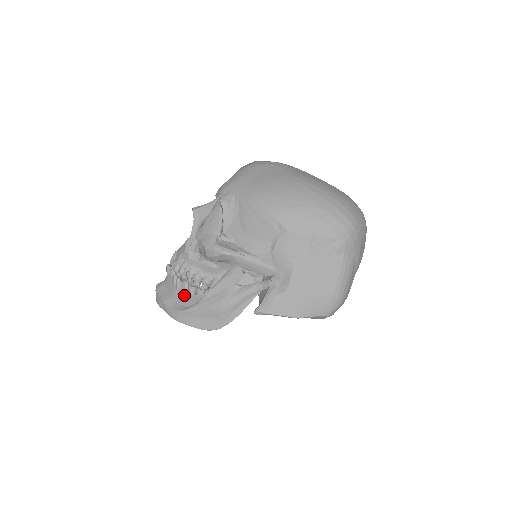
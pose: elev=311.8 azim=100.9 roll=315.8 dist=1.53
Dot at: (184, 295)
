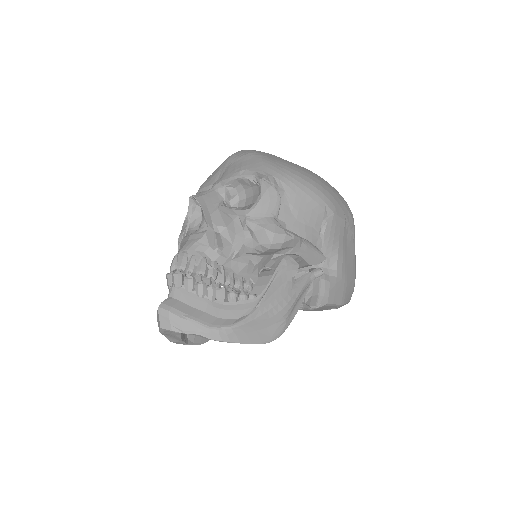
Dot at: (225, 305)
